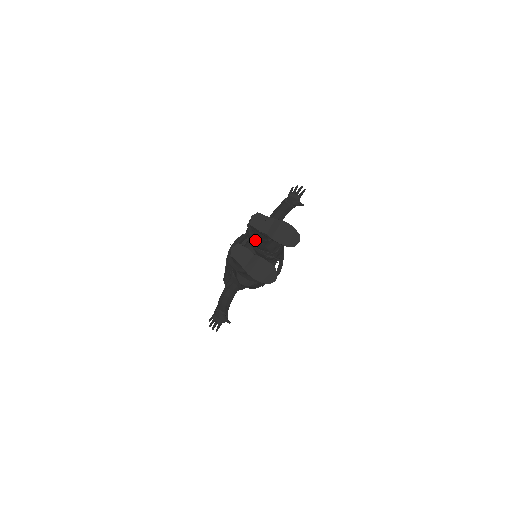
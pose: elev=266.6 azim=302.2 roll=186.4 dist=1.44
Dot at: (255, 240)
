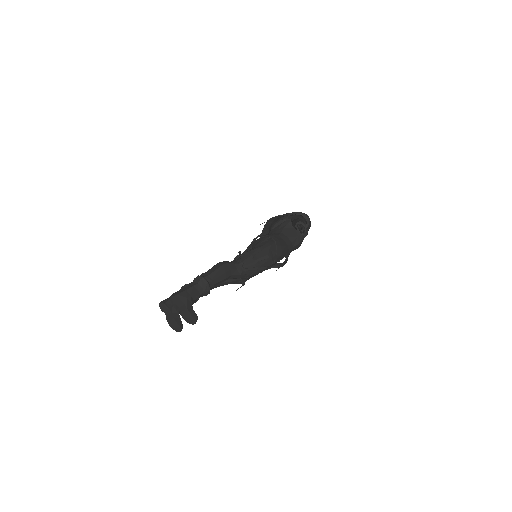
Dot at: occluded
